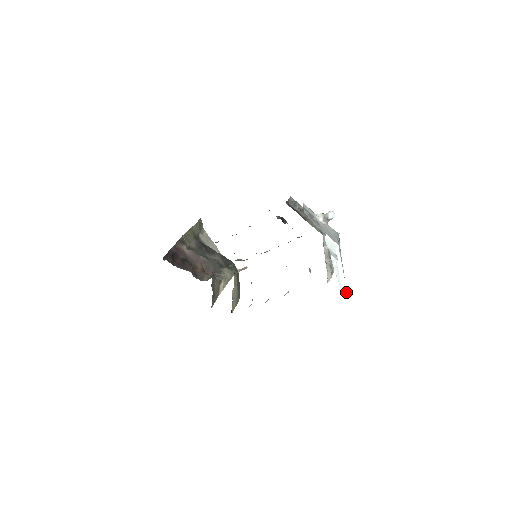
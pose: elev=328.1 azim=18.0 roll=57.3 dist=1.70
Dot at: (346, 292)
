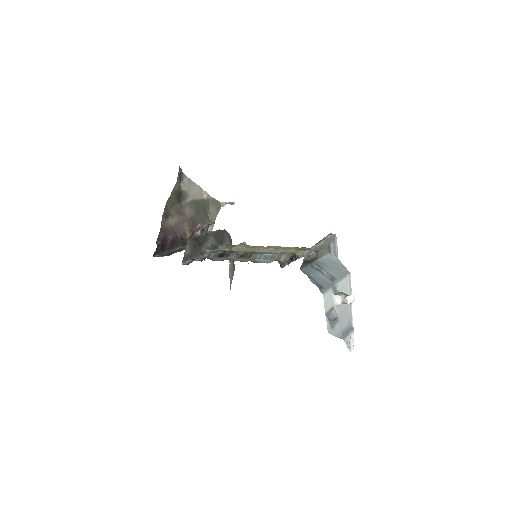
Dot at: (353, 347)
